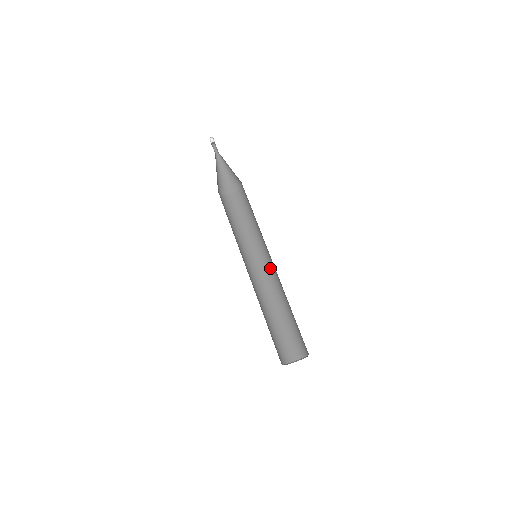
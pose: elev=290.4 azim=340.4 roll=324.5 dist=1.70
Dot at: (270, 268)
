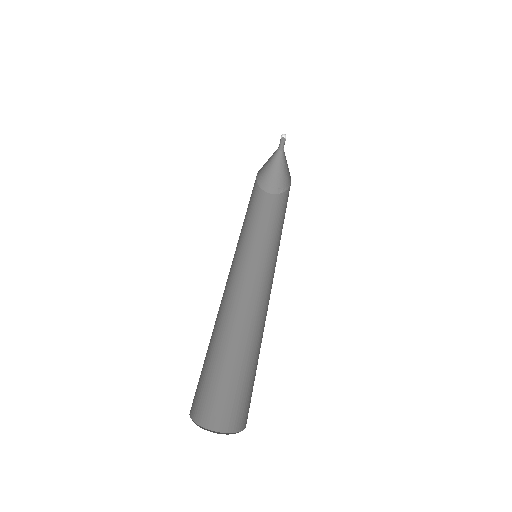
Dot at: (270, 282)
